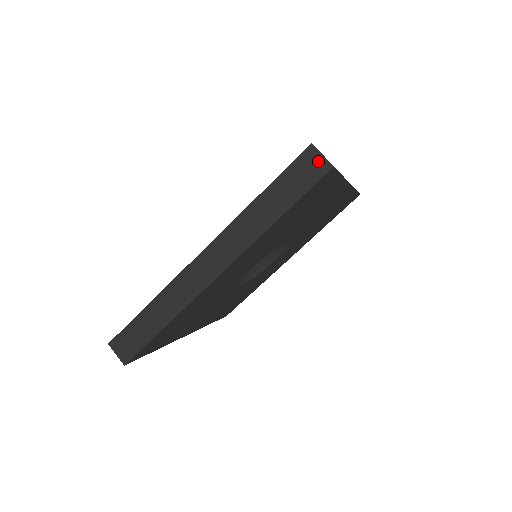
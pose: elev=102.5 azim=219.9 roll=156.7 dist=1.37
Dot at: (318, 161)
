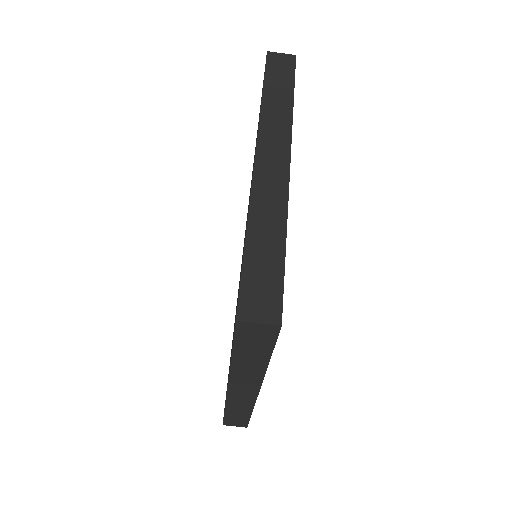
Dot at: (260, 328)
